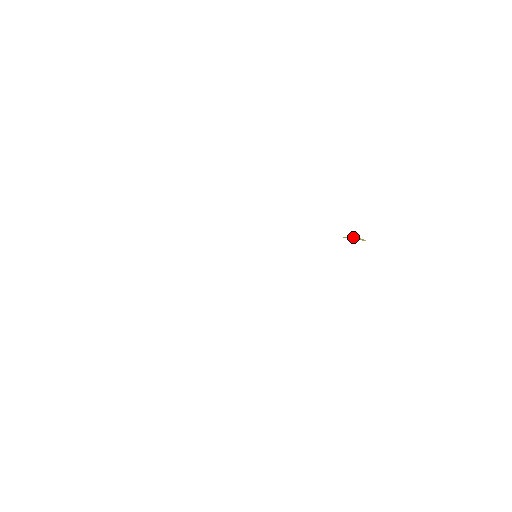
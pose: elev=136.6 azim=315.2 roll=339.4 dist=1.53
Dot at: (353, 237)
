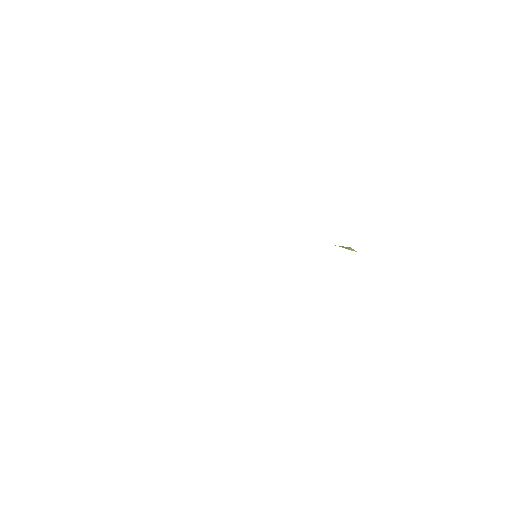
Dot at: occluded
